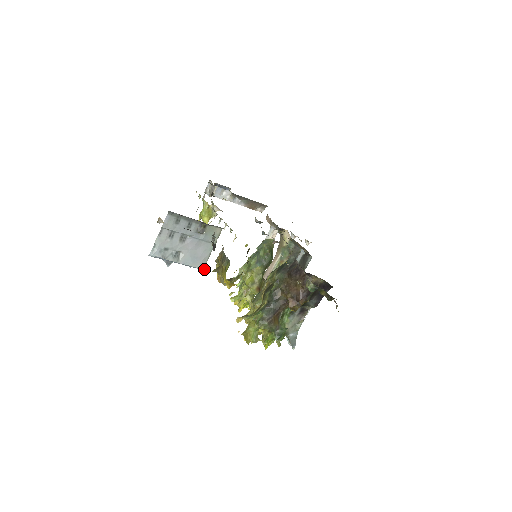
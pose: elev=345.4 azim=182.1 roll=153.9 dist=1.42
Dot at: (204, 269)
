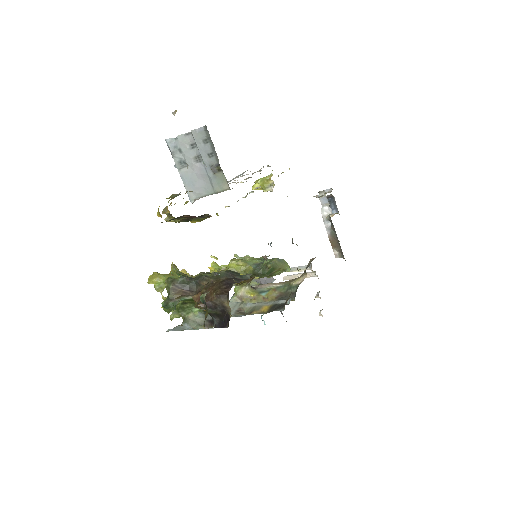
Dot at: (191, 200)
